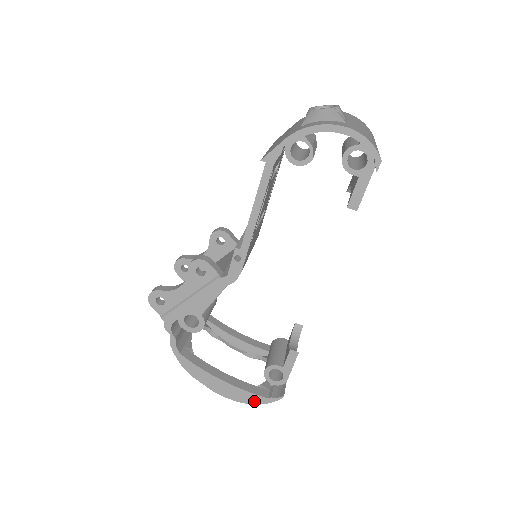
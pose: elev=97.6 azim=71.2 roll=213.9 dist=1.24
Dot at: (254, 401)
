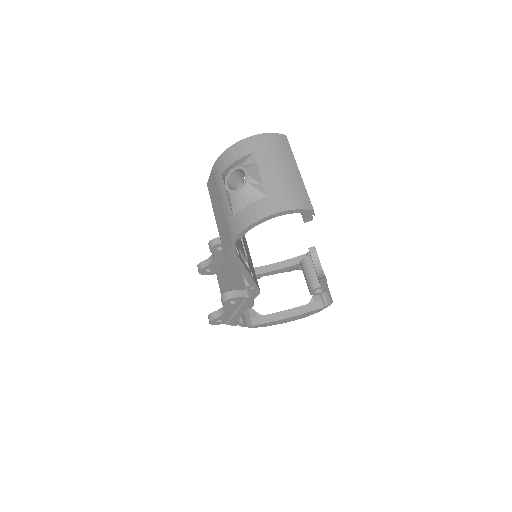
Dot at: (316, 312)
